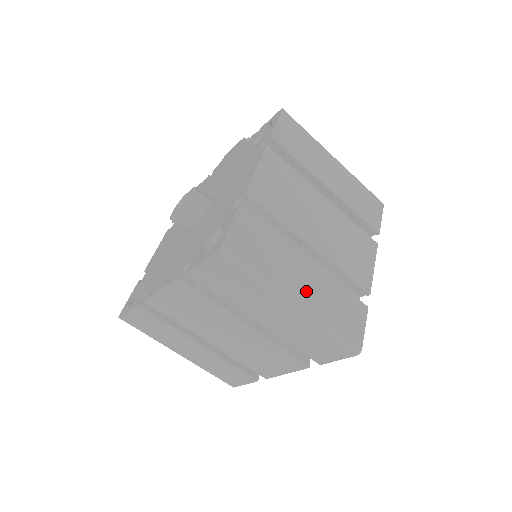
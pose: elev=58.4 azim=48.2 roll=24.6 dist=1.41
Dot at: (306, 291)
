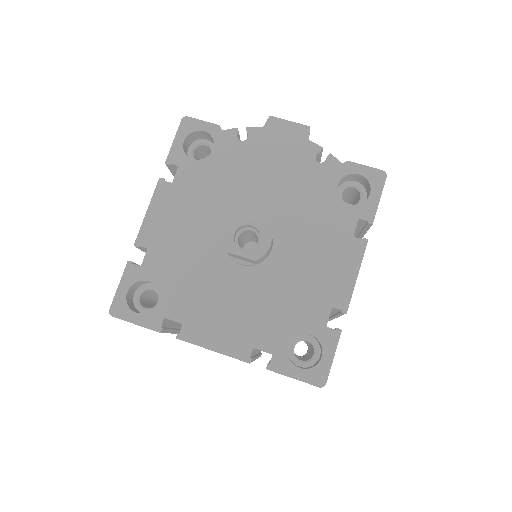
Dot at: occluded
